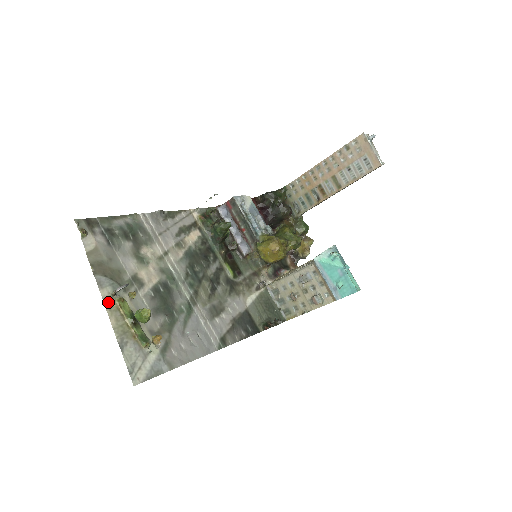
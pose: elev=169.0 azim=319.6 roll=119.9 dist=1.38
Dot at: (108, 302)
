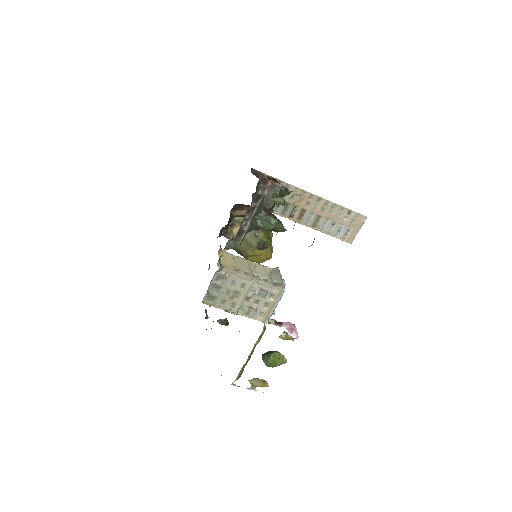
Dot at: occluded
